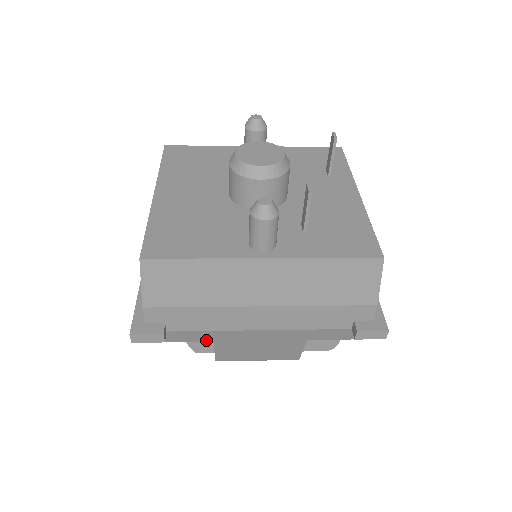
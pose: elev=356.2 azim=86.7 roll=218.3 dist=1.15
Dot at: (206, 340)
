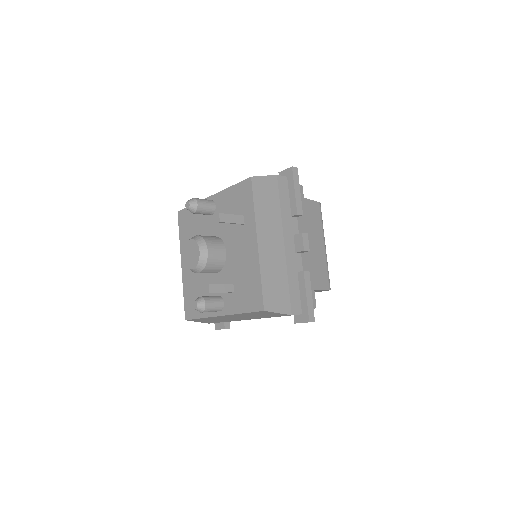
Dot at: occluded
